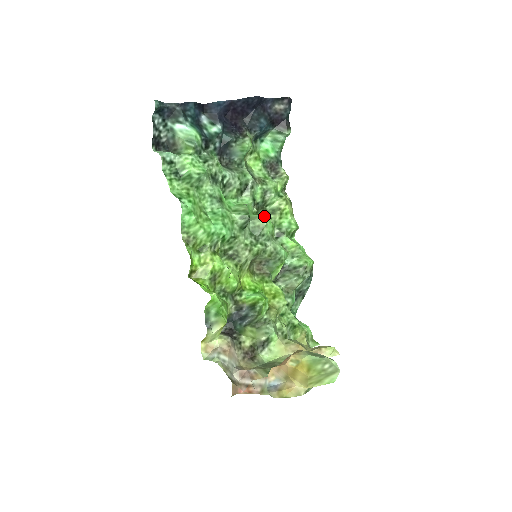
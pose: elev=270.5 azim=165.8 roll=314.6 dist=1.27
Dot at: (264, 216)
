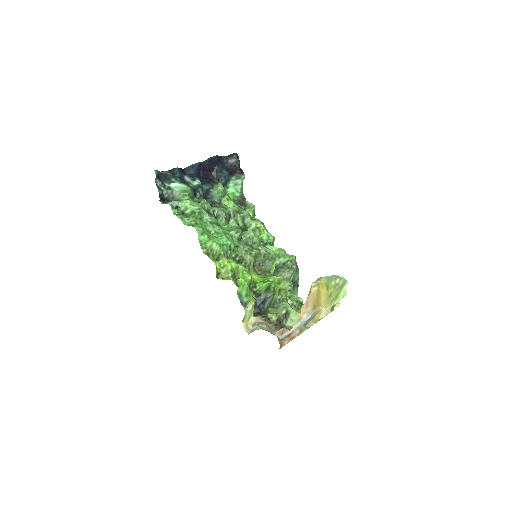
Dot at: (250, 230)
